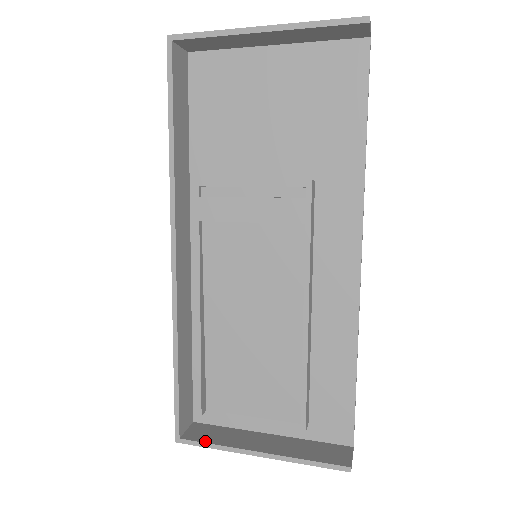
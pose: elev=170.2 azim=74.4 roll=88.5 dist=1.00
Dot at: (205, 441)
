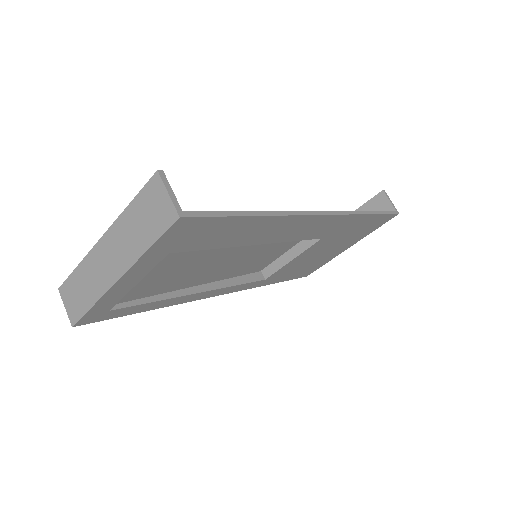
Dot at: occluded
